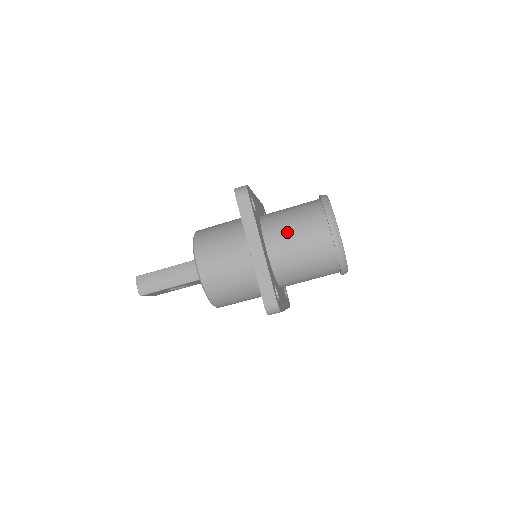
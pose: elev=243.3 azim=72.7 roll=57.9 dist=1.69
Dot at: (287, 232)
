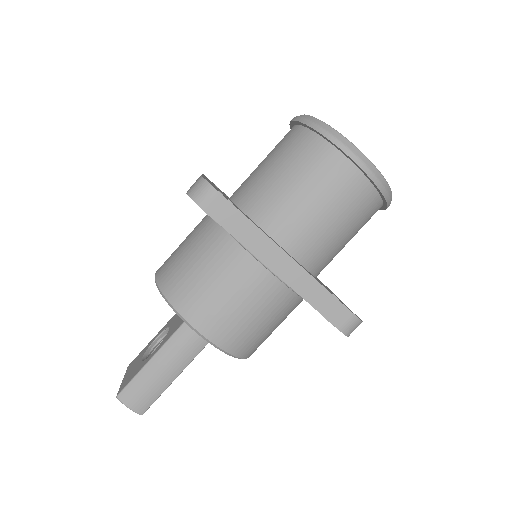
Dot at: (297, 206)
